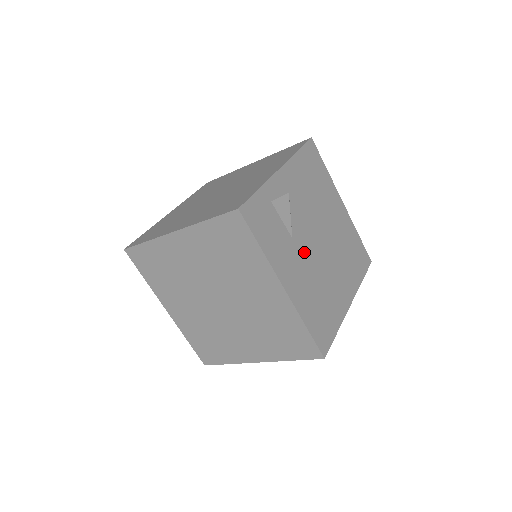
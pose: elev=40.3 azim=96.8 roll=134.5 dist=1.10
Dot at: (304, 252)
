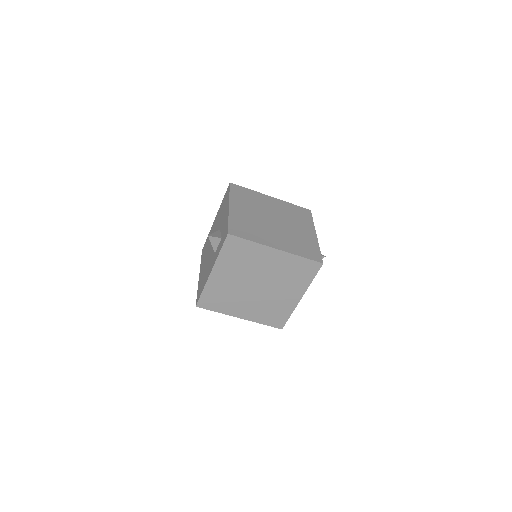
Dot at: occluded
